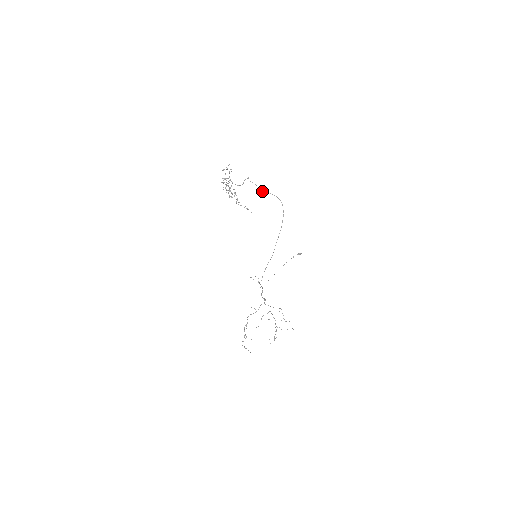
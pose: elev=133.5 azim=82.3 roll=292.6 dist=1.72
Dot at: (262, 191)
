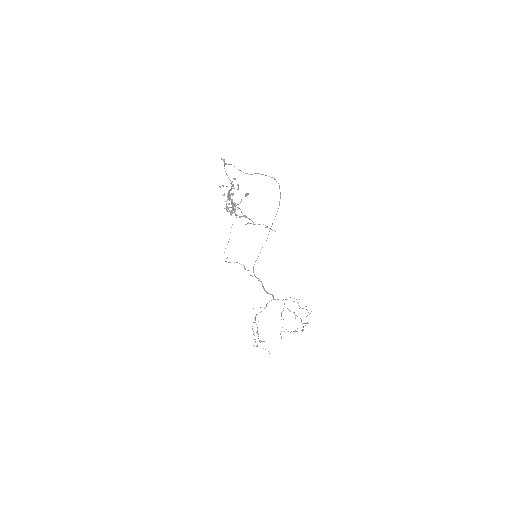
Dot at: (245, 173)
